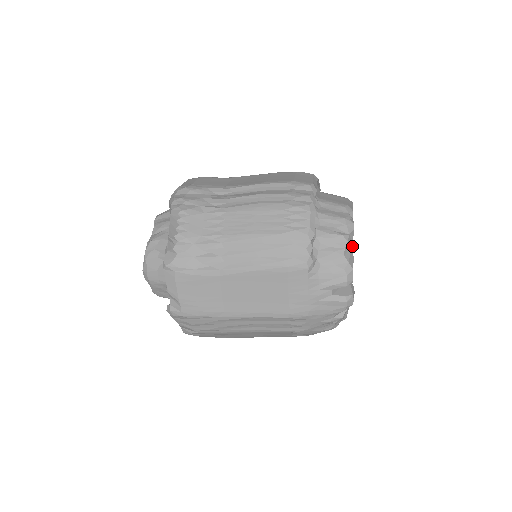
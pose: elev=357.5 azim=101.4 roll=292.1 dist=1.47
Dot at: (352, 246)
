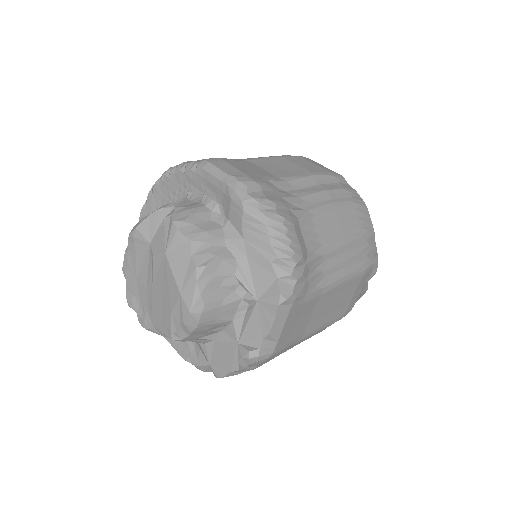
Dot at: occluded
